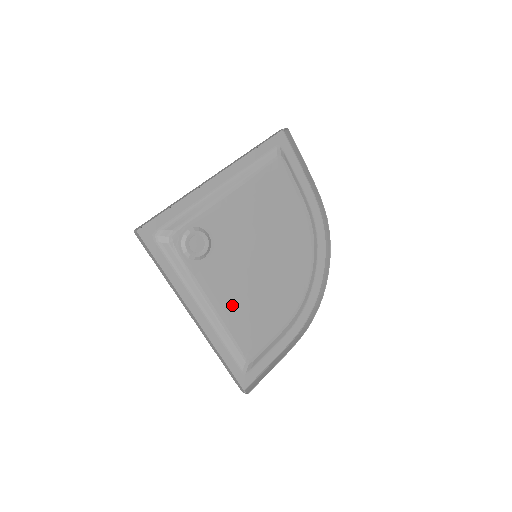
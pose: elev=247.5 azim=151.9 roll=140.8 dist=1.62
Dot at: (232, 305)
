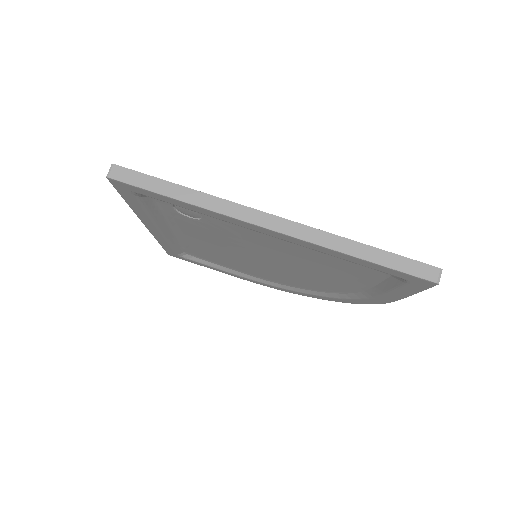
Dot at: (291, 246)
